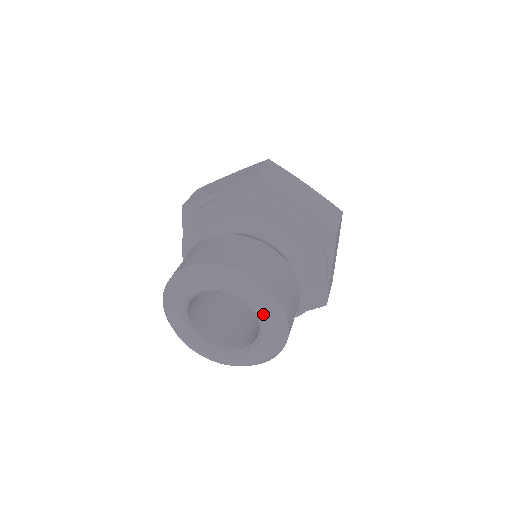
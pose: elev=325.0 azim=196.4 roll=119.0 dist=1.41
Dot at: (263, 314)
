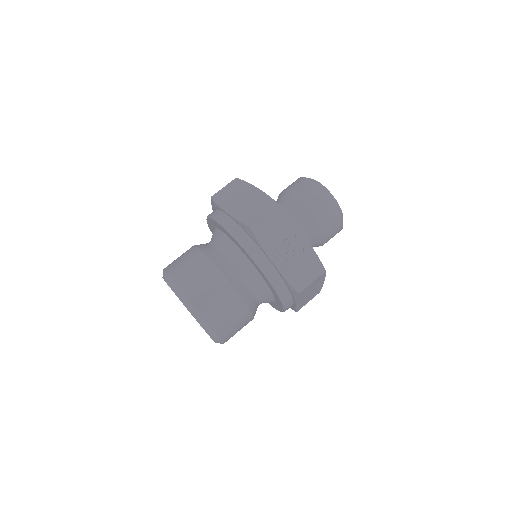
Dot at: occluded
